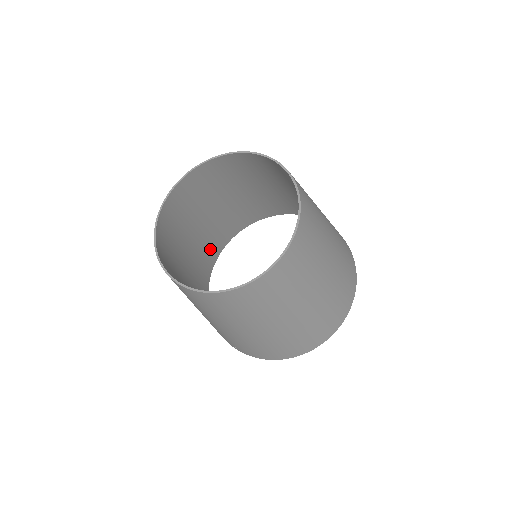
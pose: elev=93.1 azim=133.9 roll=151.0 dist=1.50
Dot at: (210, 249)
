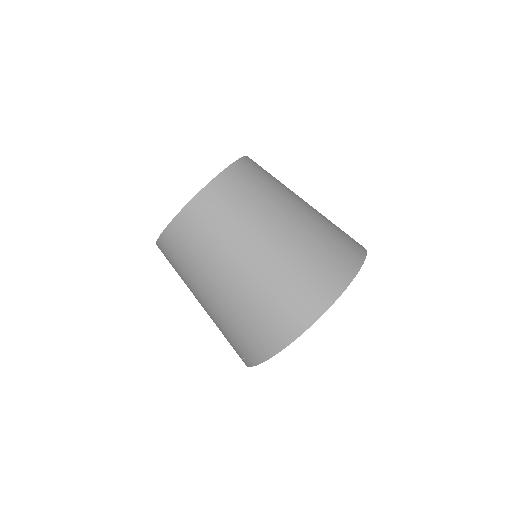
Dot at: occluded
